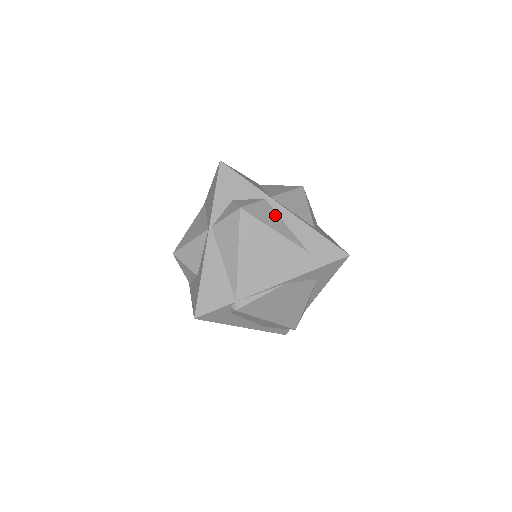
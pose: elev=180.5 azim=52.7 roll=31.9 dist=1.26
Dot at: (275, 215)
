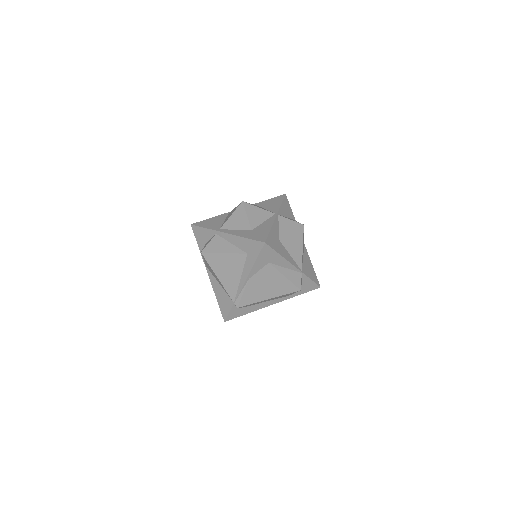
Dot at: (223, 241)
